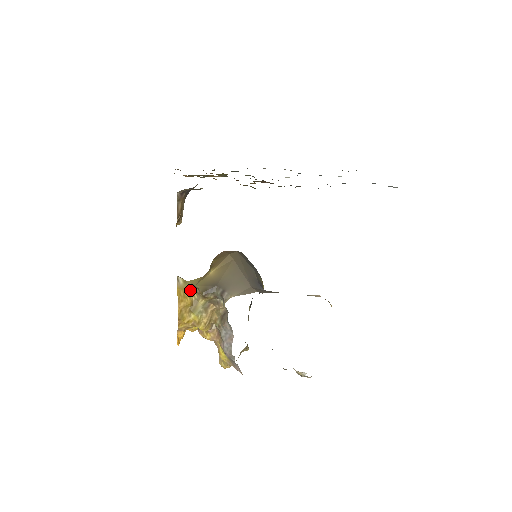
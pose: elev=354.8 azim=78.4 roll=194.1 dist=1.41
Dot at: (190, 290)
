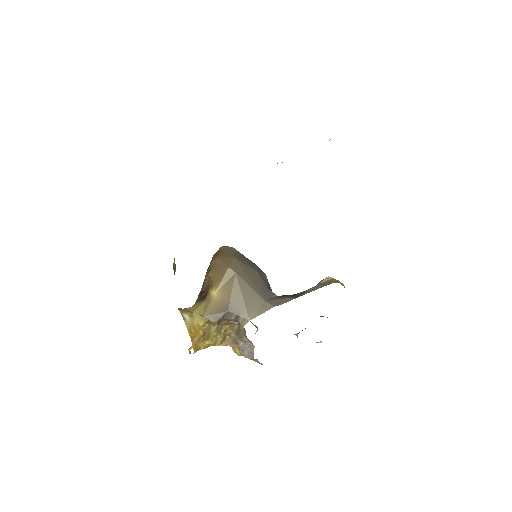
Dot at: (200, 323)
